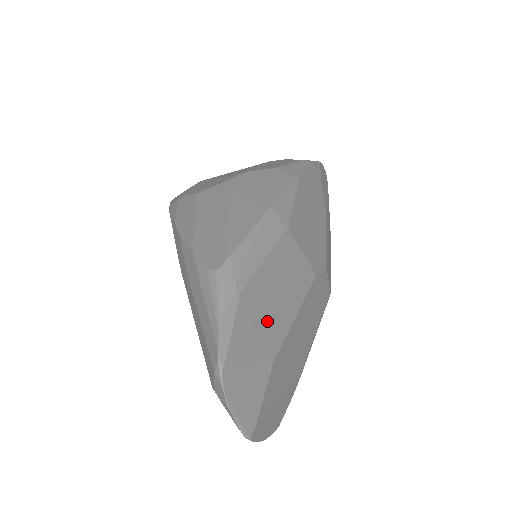
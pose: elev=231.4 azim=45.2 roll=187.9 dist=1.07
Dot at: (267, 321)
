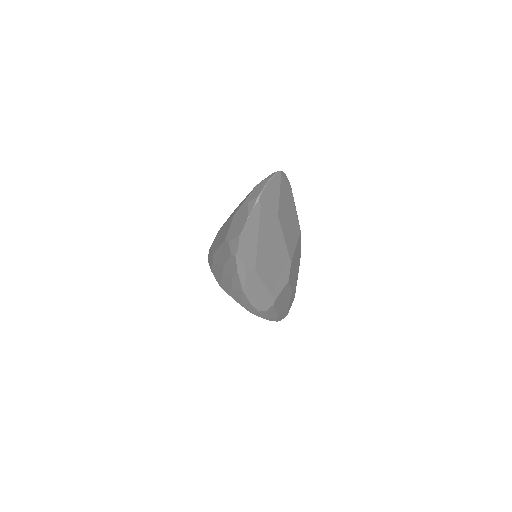
Dot at: (286, 211)
